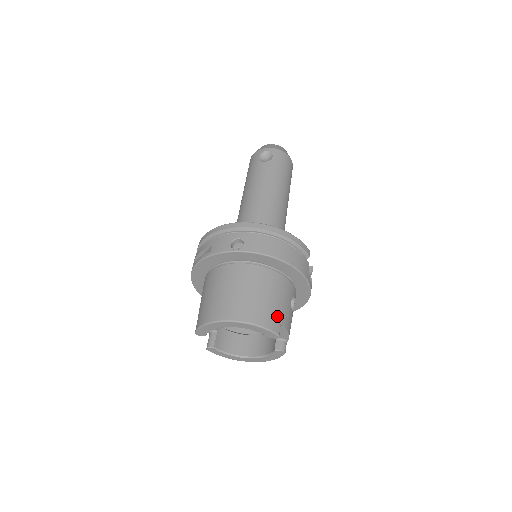
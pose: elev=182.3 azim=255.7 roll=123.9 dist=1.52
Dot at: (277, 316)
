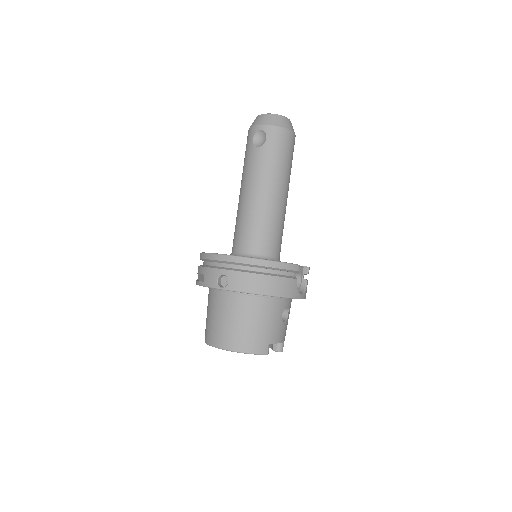
Dot at: (265, 339)
